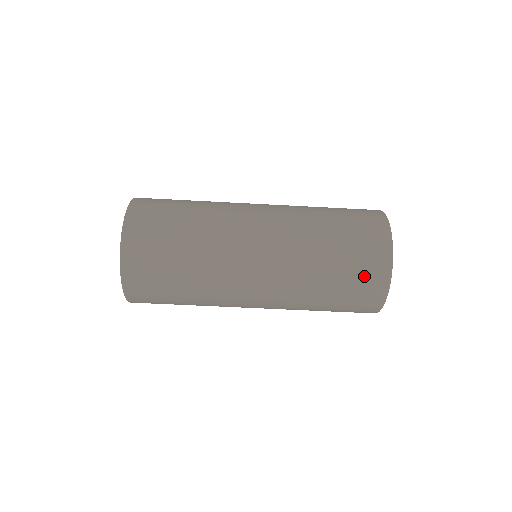
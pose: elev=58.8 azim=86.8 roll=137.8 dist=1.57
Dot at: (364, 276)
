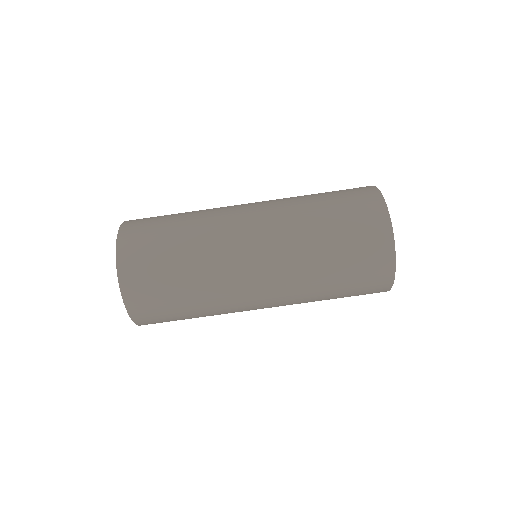
Dot at: (367, 278)
